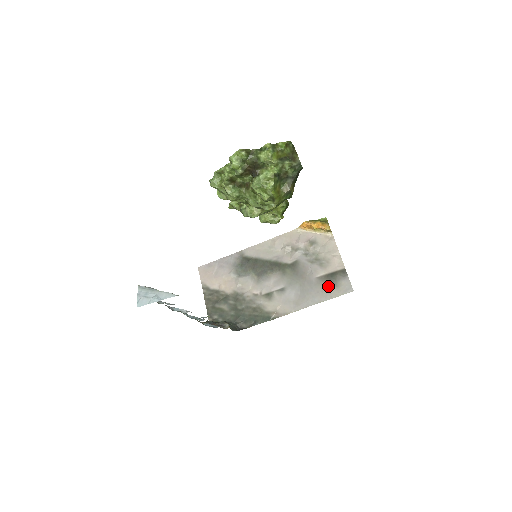
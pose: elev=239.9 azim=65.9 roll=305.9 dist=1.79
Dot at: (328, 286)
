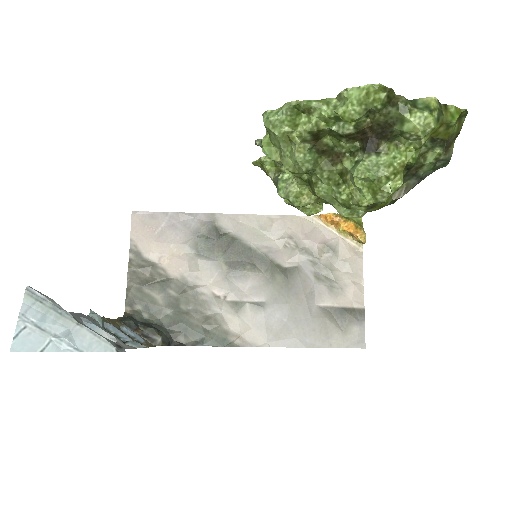
Dot at: (332, 326)
